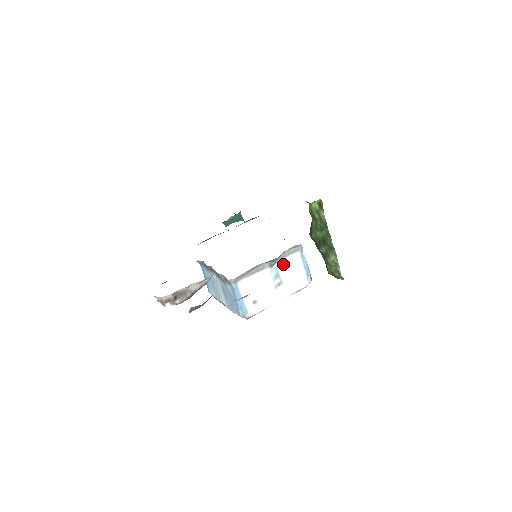
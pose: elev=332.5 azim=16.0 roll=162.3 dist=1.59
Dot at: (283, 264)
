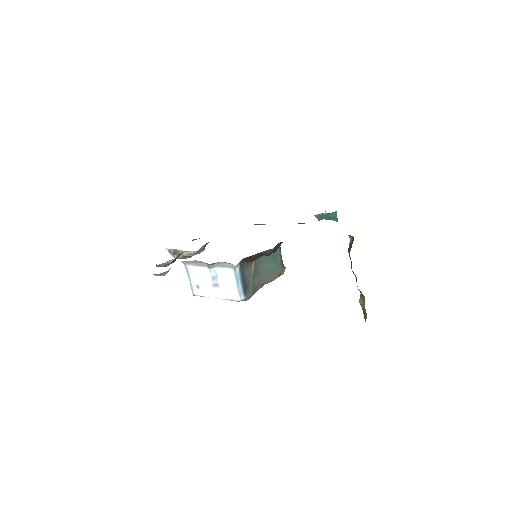
Dot at: (221, 271)
